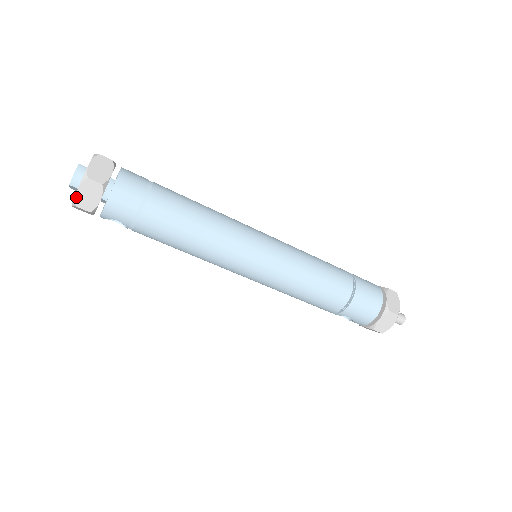
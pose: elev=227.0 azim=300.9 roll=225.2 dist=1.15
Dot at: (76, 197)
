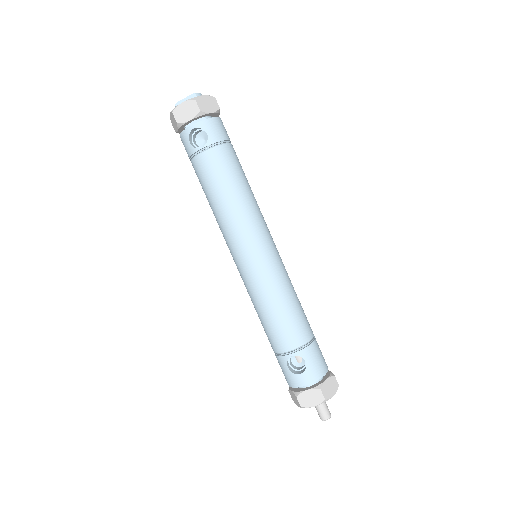
Dot at: (200, 97)
